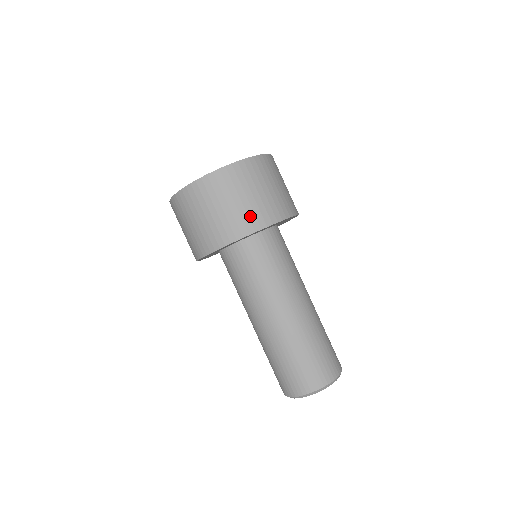
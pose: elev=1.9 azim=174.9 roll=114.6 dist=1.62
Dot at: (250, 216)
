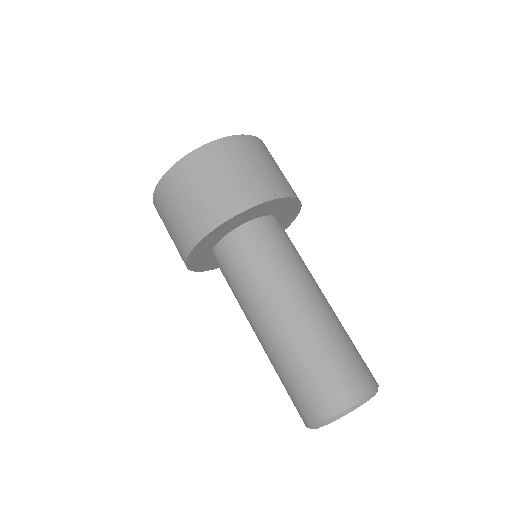
Dot at: (282, 182)
